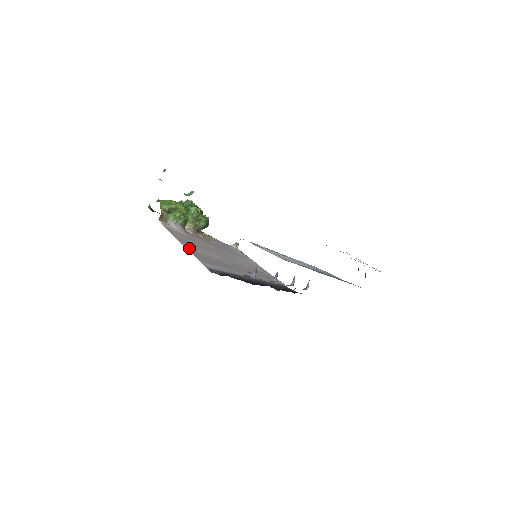
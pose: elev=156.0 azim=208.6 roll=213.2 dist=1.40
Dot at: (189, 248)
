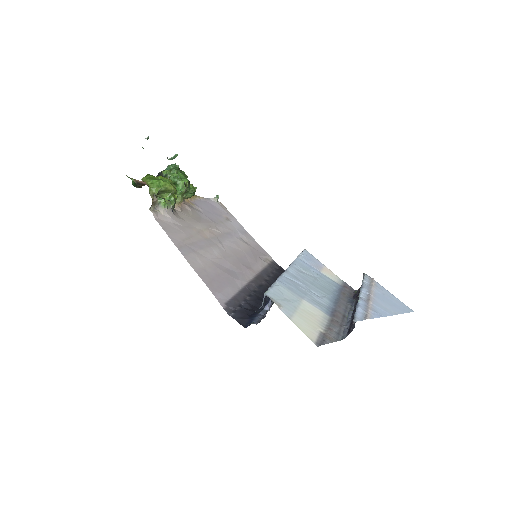
Dot at: (194, 264)
